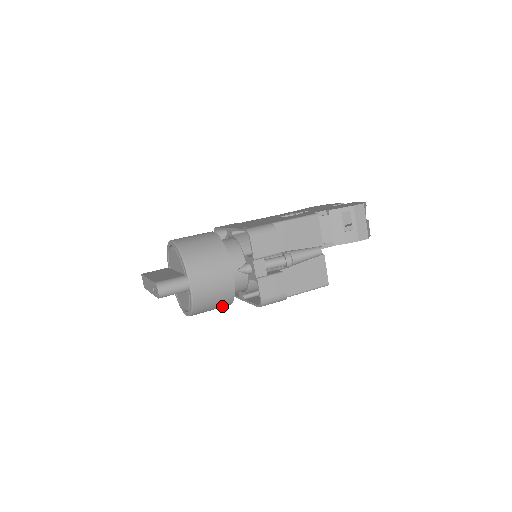
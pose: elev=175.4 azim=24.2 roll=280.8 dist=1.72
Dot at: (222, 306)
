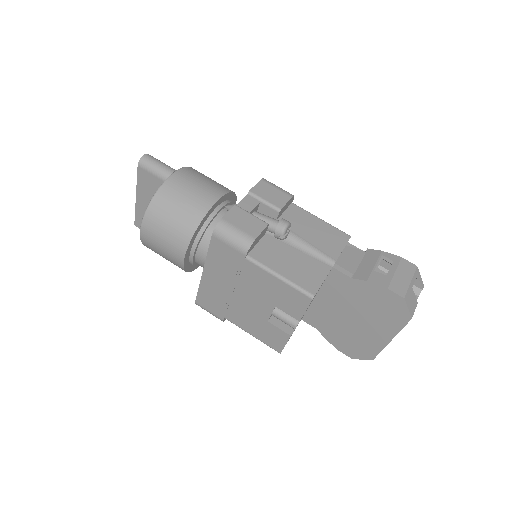
Dot at: (179, 236)
